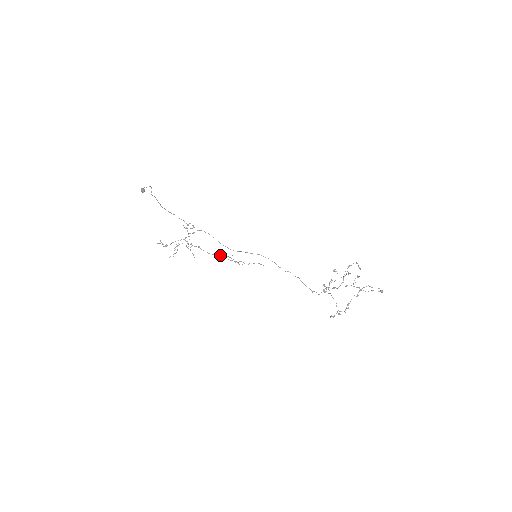
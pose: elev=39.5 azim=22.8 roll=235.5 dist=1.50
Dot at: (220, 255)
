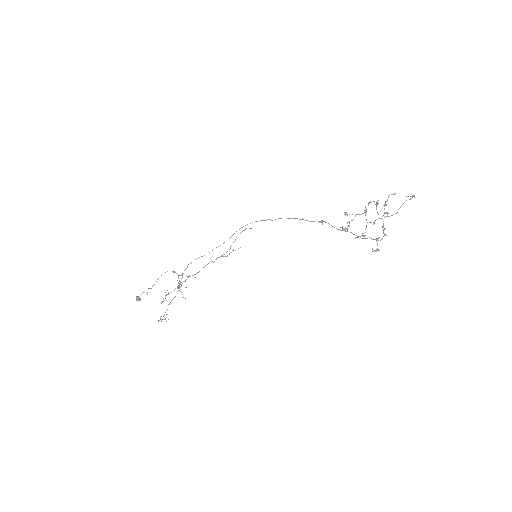
Dot at: occluded
